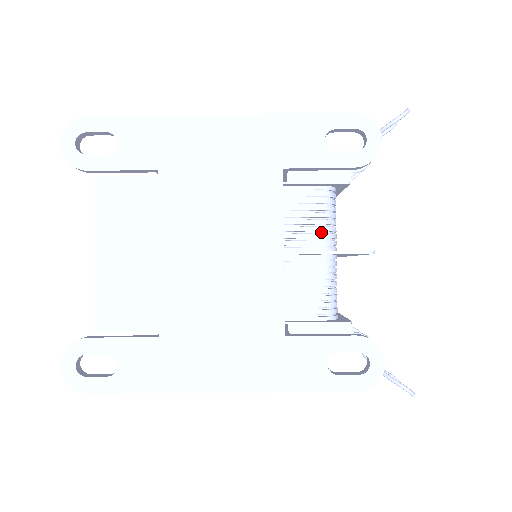
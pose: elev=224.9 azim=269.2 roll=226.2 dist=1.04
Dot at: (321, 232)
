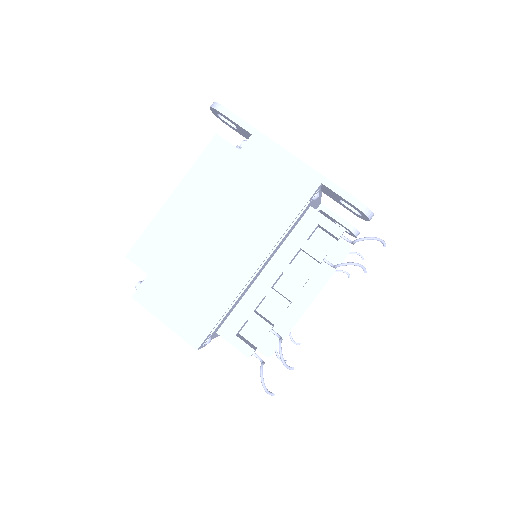
Dot at: occluded
